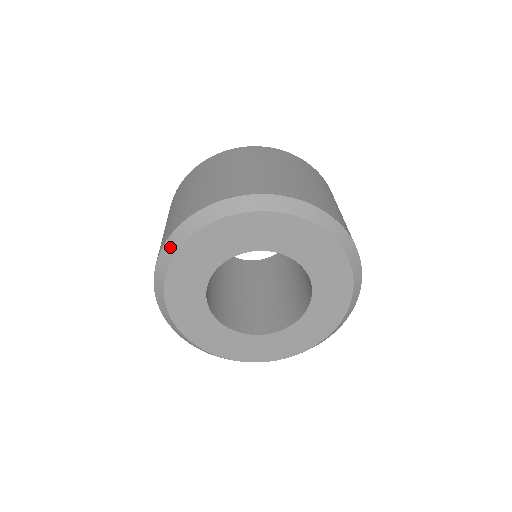
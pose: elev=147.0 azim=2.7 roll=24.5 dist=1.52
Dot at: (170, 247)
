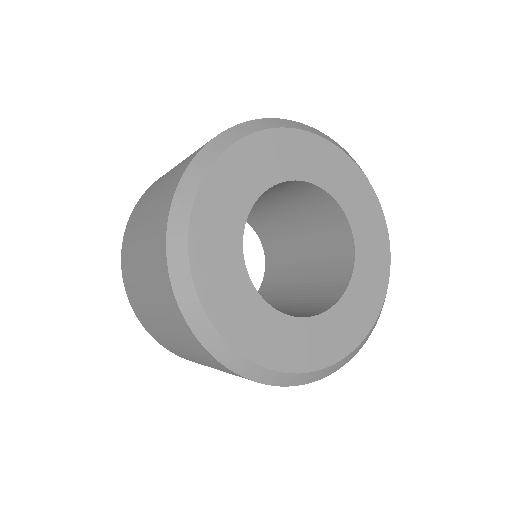
Dot at: (235, 133)
